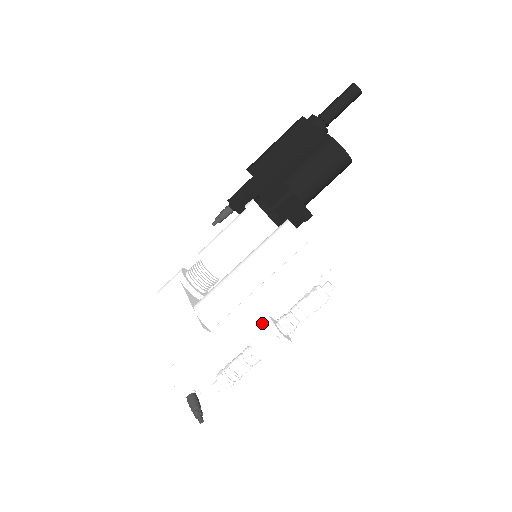
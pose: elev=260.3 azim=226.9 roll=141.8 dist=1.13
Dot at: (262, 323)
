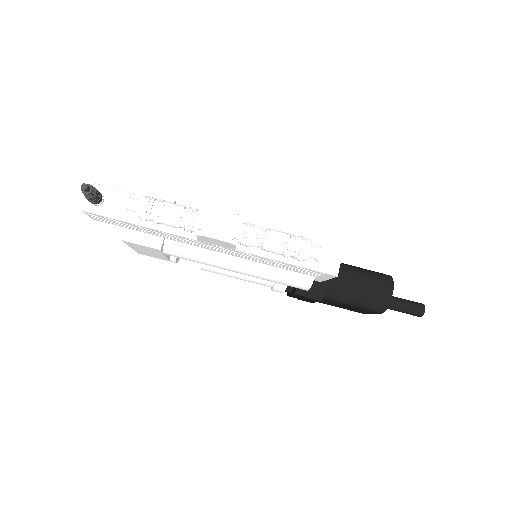
Dot at: occluded
